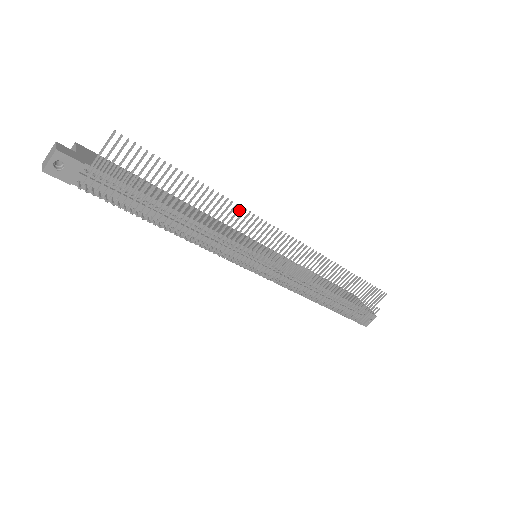
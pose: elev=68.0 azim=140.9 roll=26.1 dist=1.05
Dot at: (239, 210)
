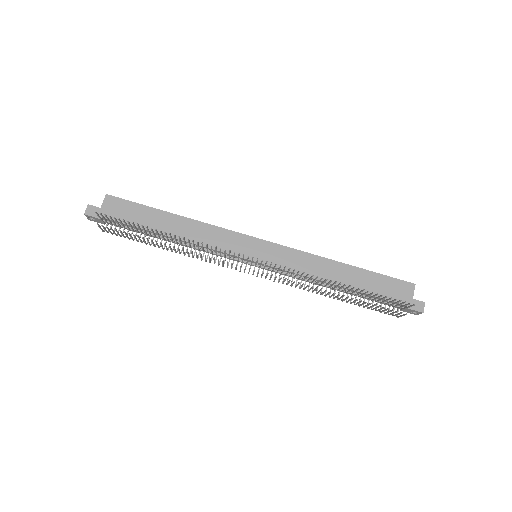
Dot at: (202, 244)
